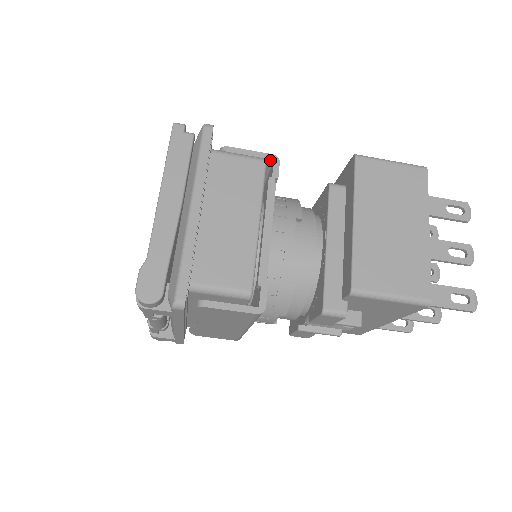
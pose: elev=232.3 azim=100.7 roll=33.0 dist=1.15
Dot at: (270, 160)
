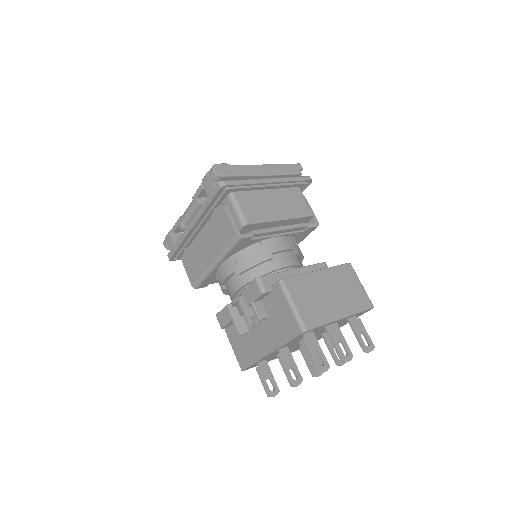
Dot at: (315, 222)
